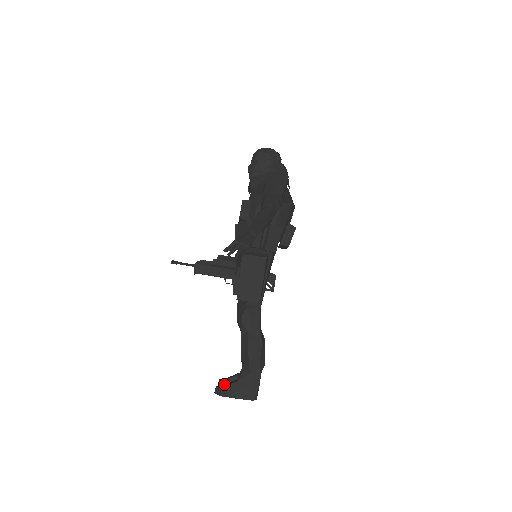
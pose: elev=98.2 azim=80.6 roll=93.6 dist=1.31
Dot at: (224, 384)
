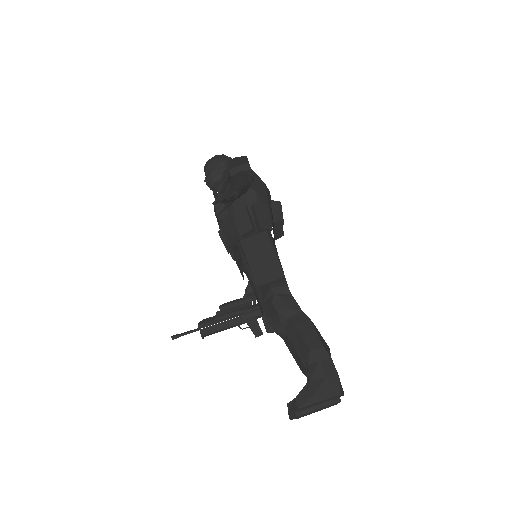
Dot at: occluded
